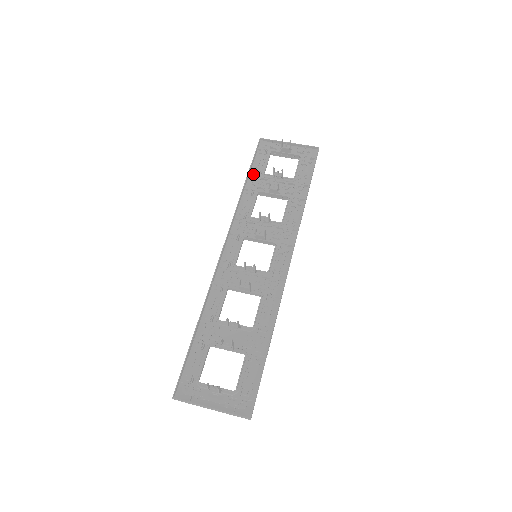
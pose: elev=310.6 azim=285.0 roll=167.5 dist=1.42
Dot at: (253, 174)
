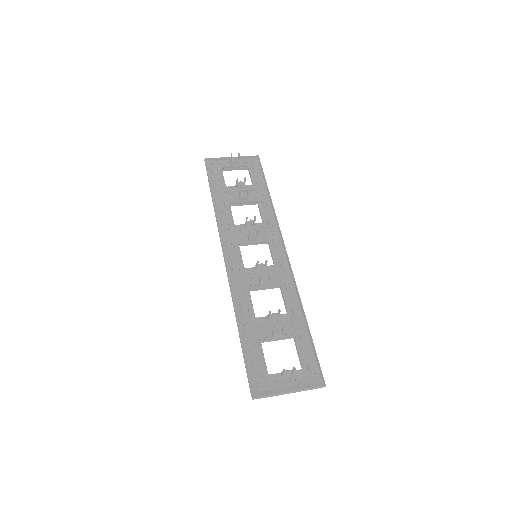
Dot at: (216, 190)
